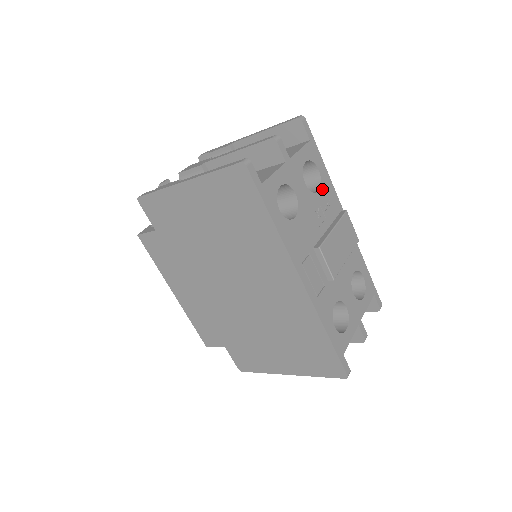
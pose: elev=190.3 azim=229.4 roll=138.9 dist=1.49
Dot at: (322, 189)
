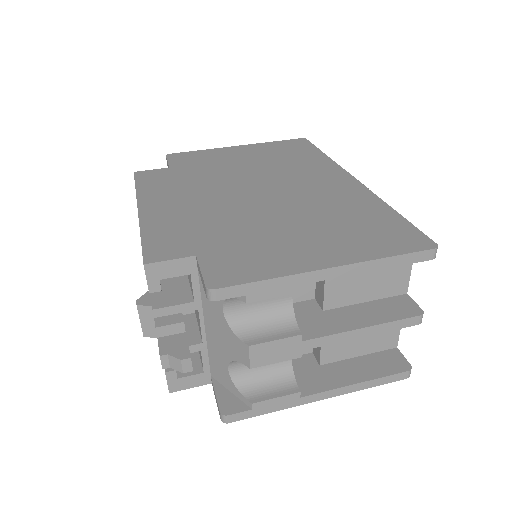
Dot at: occluded
